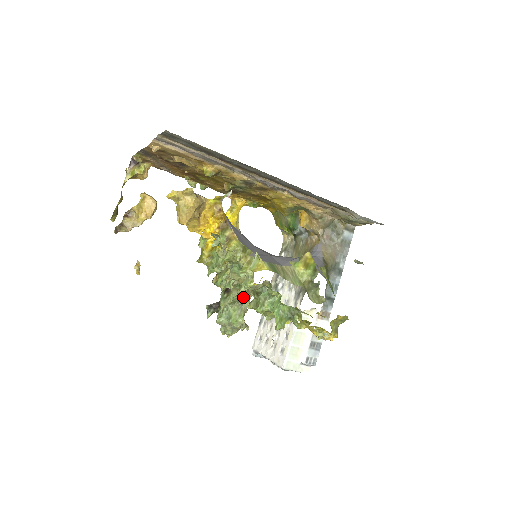
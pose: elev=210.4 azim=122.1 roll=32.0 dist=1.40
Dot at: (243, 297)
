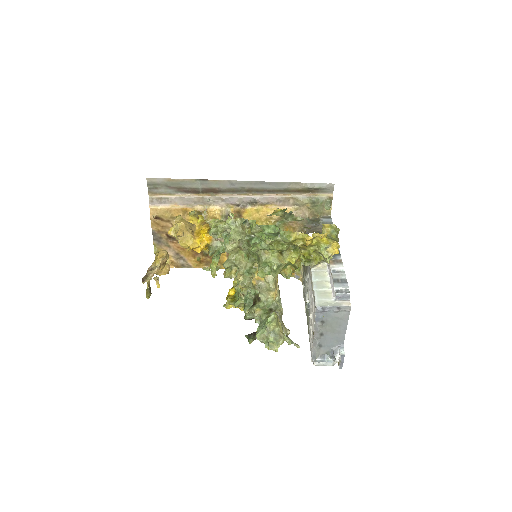
Dot at: (272, 308)
